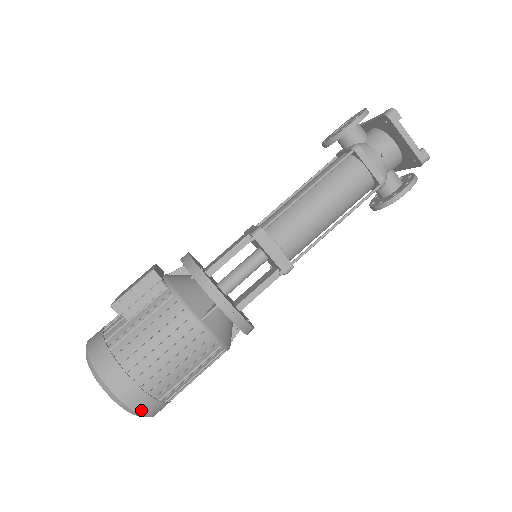
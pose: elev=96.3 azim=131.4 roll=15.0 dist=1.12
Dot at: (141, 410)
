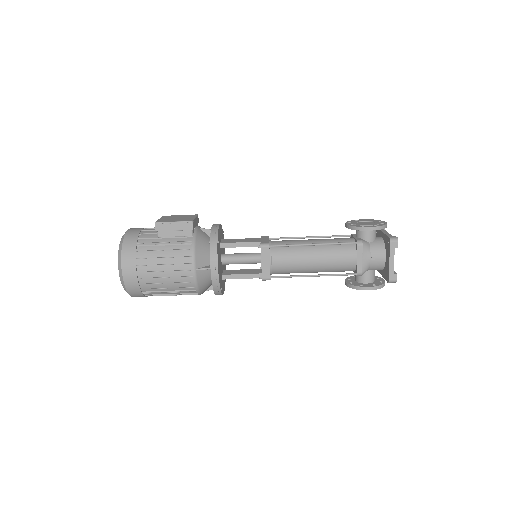
Dot at: (129, 289)
